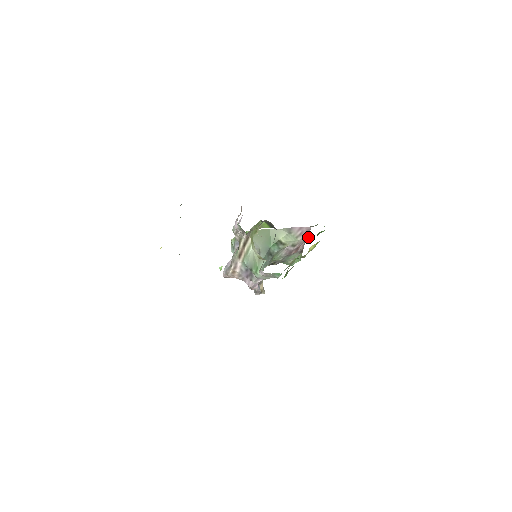
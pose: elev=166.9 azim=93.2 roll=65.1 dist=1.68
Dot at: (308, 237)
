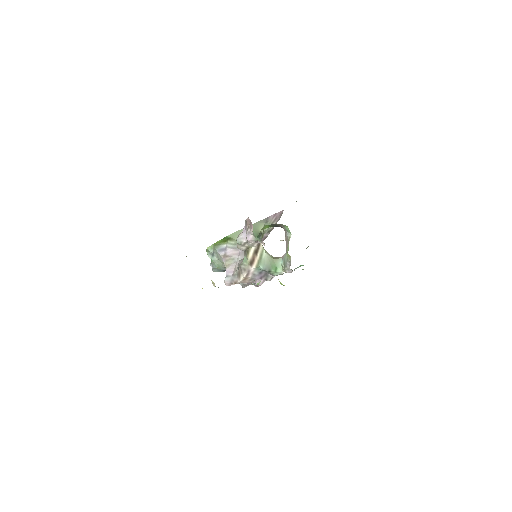
Dot at: (279, 219)
